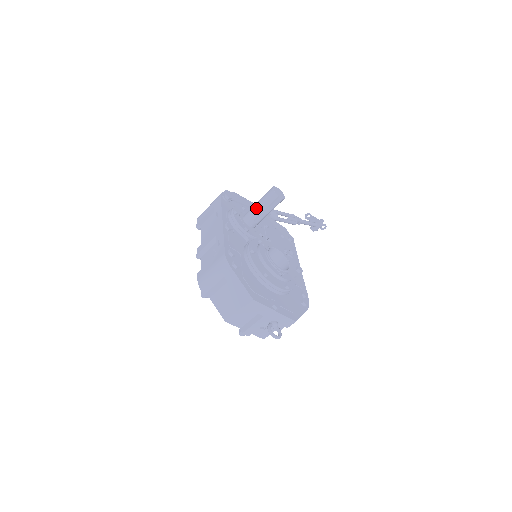
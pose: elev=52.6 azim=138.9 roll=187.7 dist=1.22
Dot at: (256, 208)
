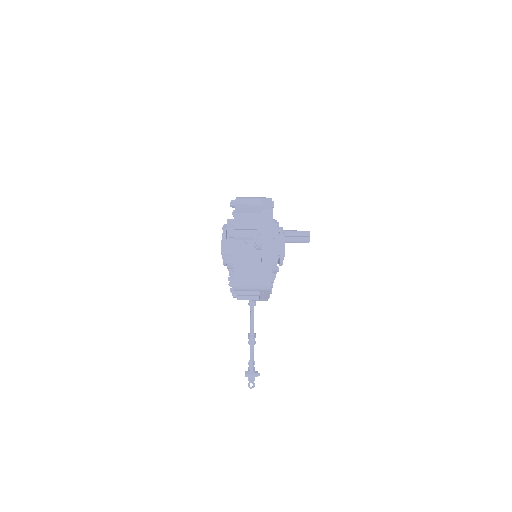
Dot at: (289, 230)
